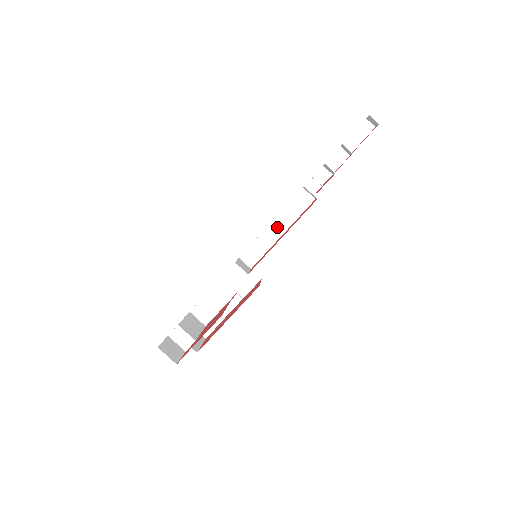
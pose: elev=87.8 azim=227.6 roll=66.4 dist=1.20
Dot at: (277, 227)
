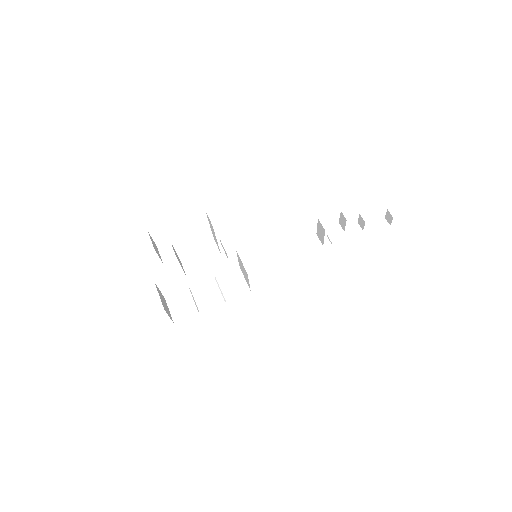
Dot at: (282, 255)
